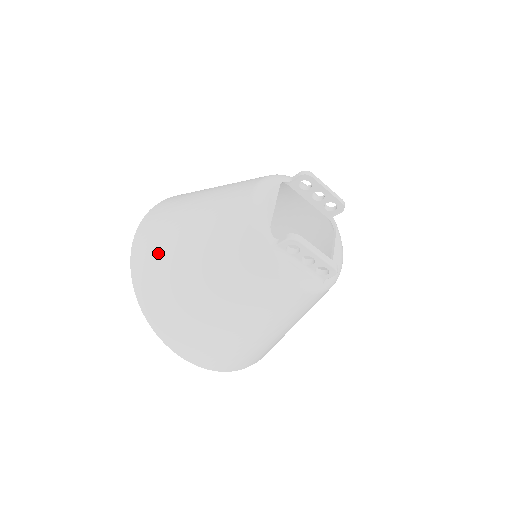
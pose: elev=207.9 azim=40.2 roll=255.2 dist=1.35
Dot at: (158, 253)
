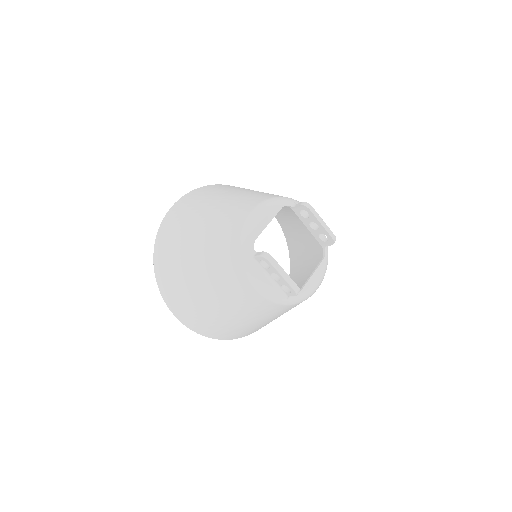
Dot at: (177, 229)
